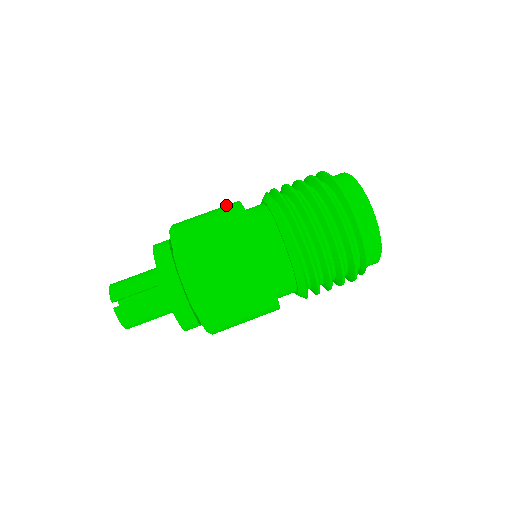
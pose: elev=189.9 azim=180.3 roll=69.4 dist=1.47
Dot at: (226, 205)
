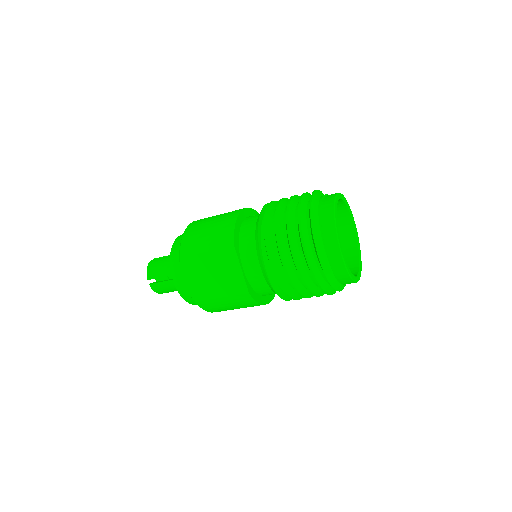
Dot at: (227, 217)
